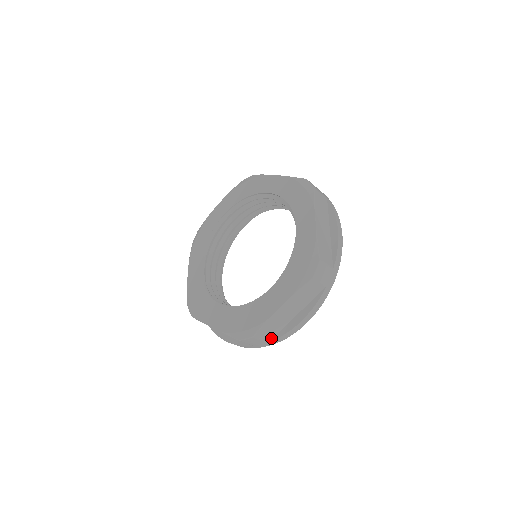
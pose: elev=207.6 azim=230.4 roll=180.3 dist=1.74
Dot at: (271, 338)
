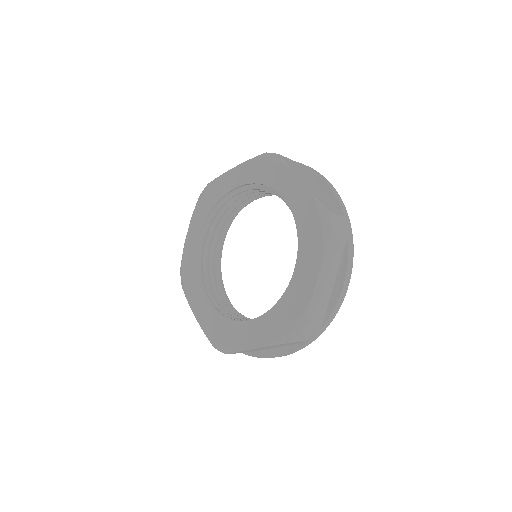
Dot at: (322, 321)
